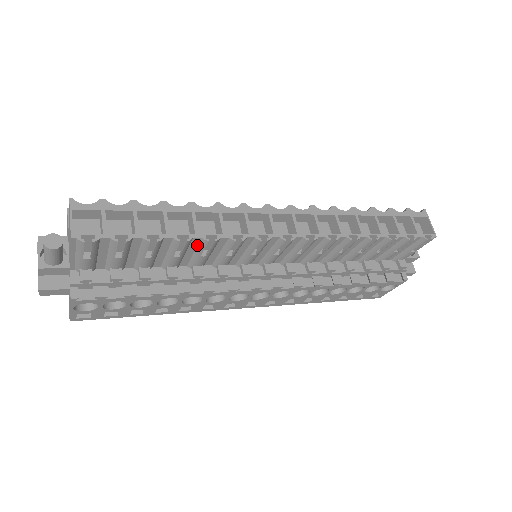
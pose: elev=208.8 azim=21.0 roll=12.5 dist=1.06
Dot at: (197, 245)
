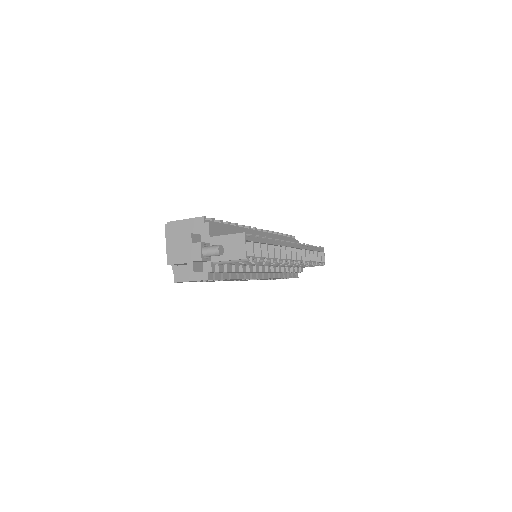
Dot at: occluded
